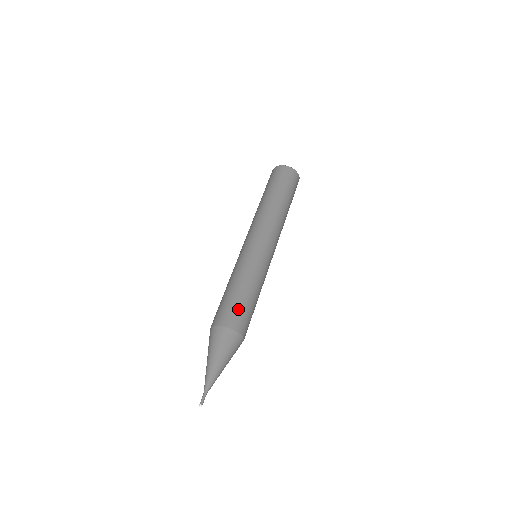
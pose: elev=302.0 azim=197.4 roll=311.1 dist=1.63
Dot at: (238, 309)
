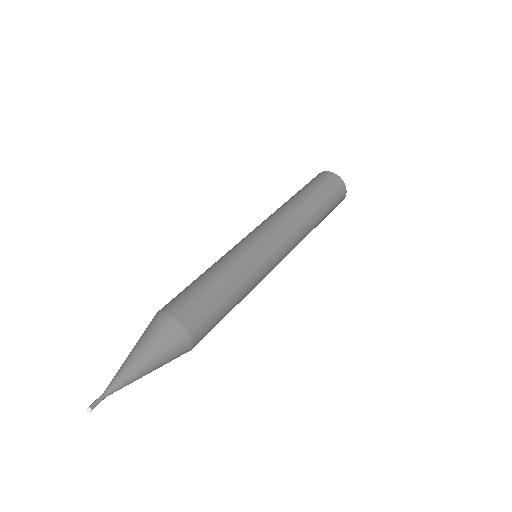
Dot at: (189, 294)
